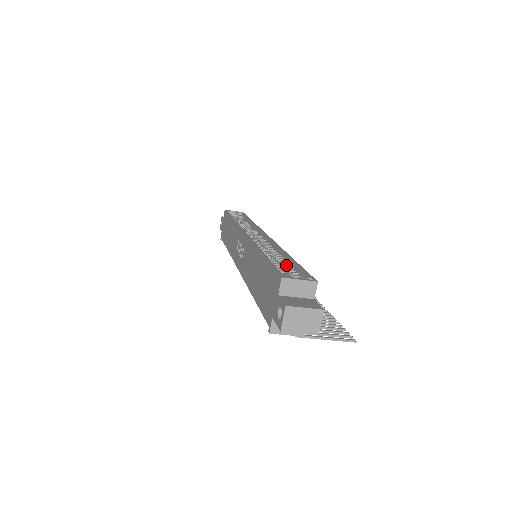
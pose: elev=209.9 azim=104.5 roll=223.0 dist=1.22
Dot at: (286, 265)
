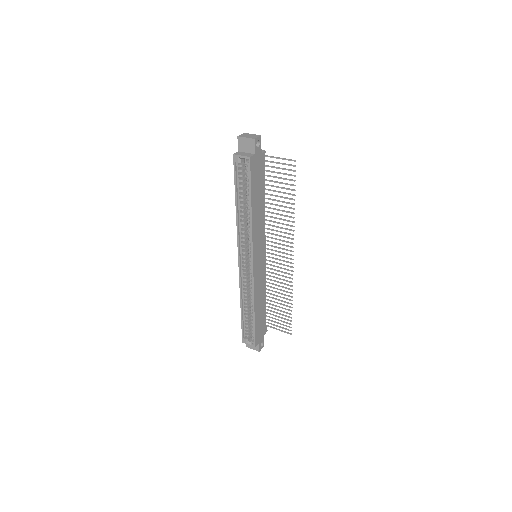
Dot at: (251, 321)
